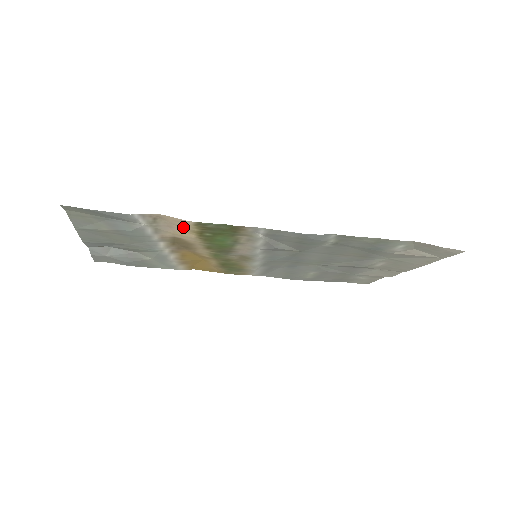
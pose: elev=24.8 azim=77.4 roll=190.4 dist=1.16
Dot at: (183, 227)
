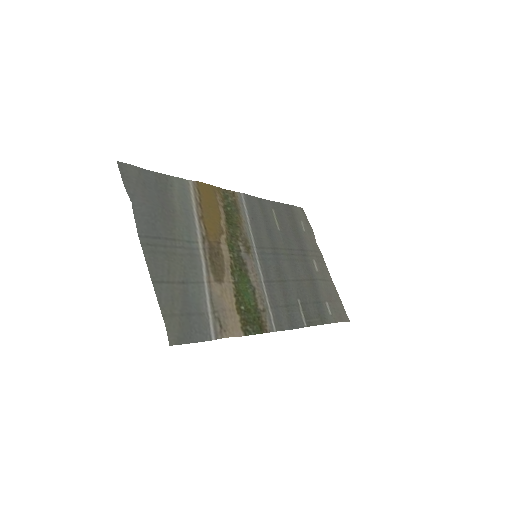
Dot at: (233, 315)
